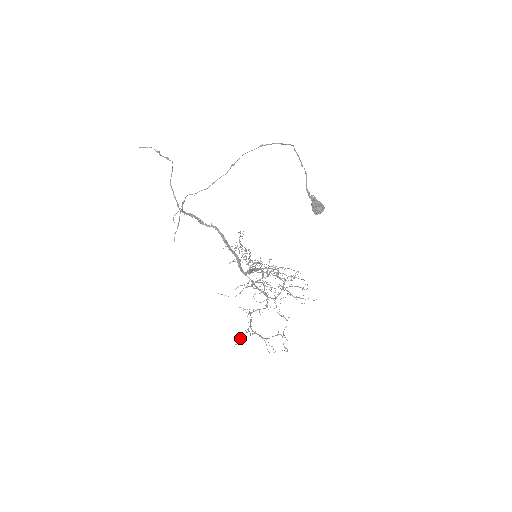
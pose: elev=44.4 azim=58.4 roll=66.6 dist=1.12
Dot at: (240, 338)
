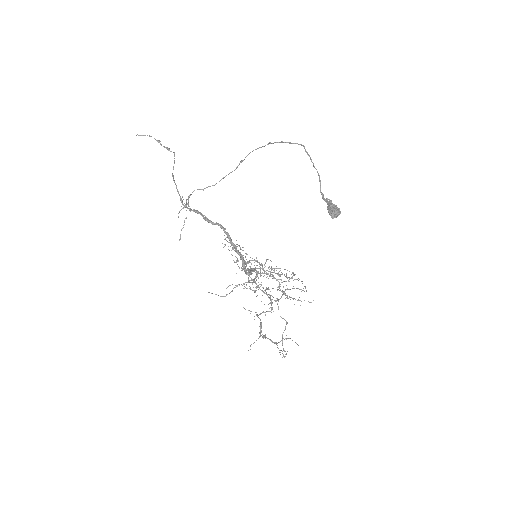
Dot at: (253, 343)
